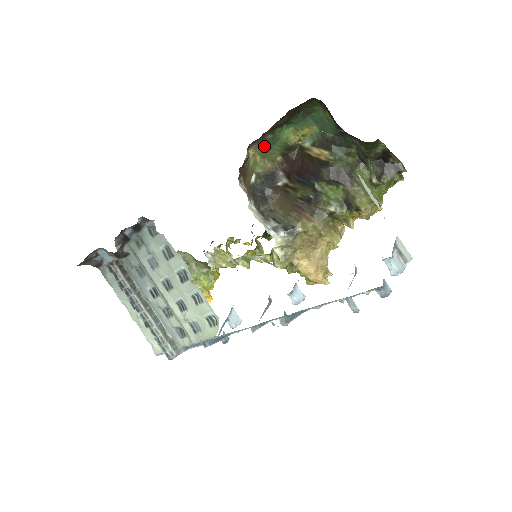
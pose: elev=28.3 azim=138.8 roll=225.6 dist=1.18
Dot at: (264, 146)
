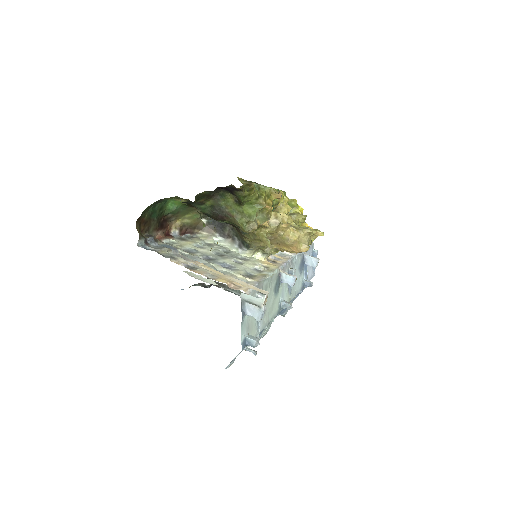
Dot at: (178, 215)
